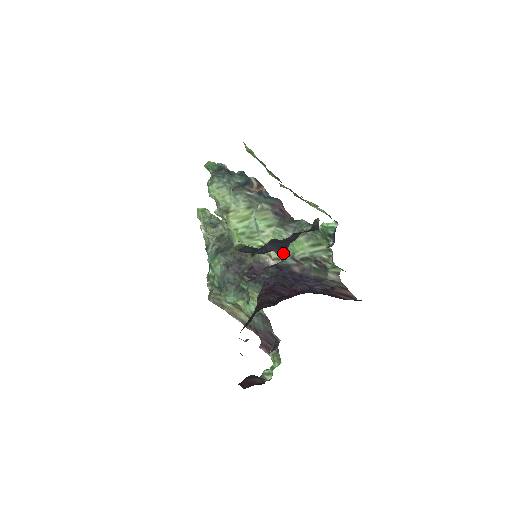
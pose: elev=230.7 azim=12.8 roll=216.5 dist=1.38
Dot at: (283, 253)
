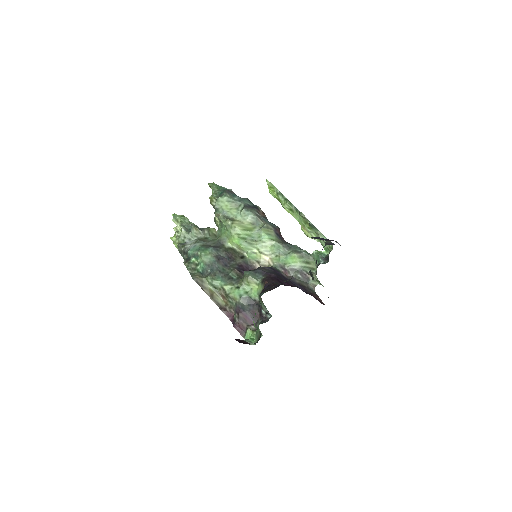
Dot at: (337, 242)
